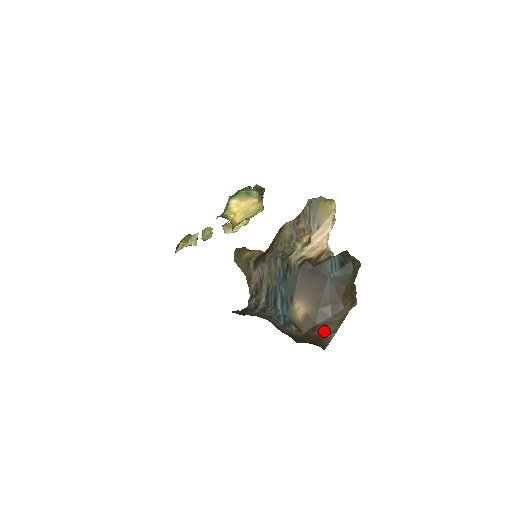
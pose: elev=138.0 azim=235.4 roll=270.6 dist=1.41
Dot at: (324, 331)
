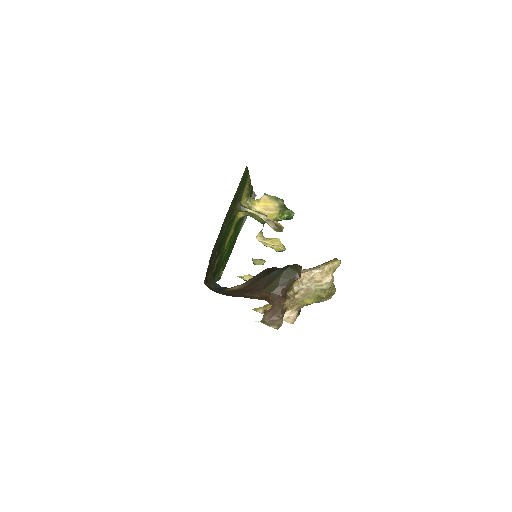
Dot at: (227, 295)
